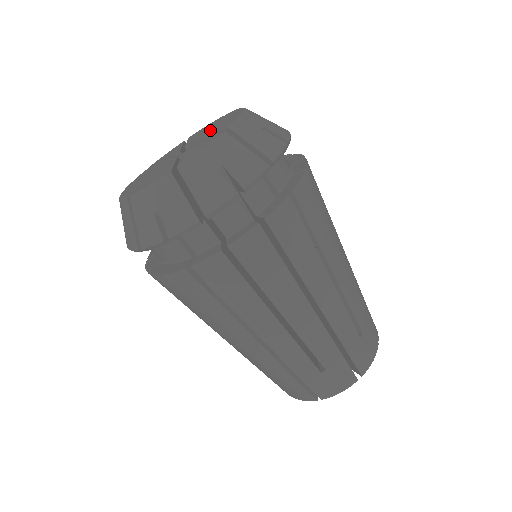
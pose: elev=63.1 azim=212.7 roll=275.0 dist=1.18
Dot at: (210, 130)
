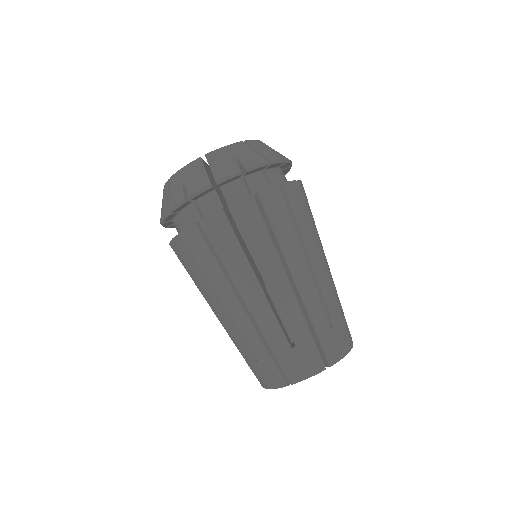
Dot at: occluded
